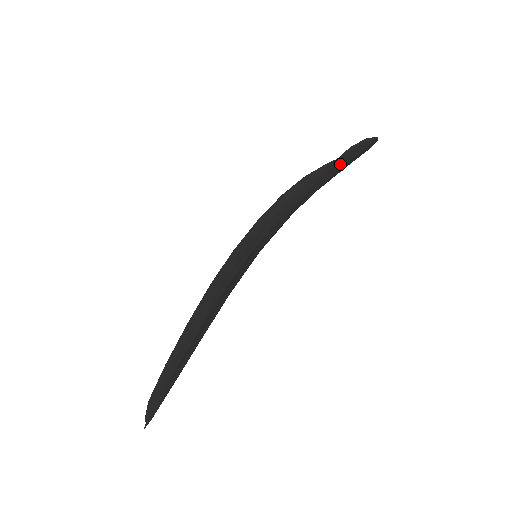
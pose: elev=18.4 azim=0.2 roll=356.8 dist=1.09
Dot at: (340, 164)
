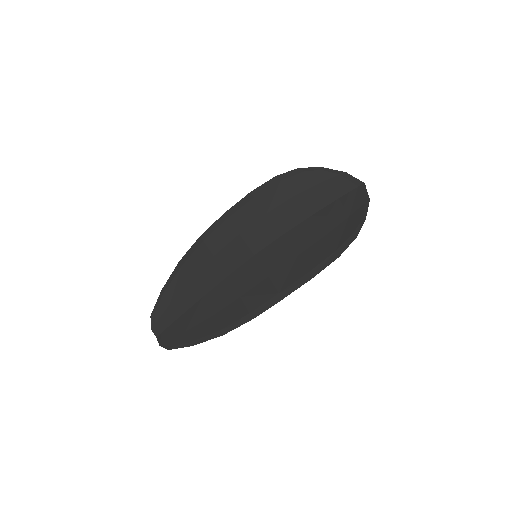
Dot at: (343, 236)
